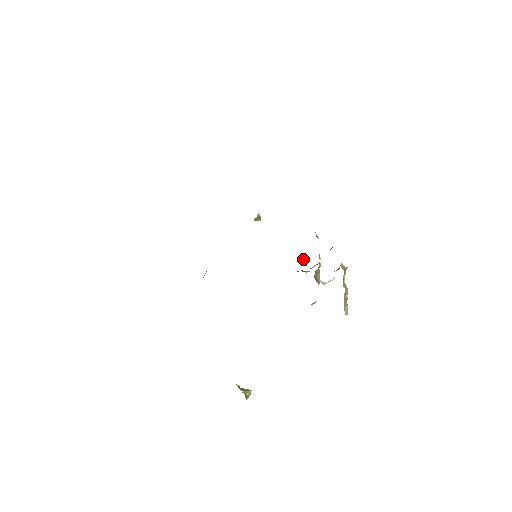
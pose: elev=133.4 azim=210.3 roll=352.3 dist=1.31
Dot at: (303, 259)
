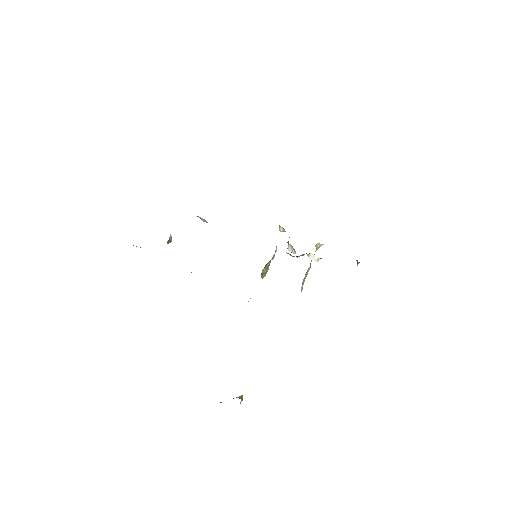
Dot at: (292, 247)
